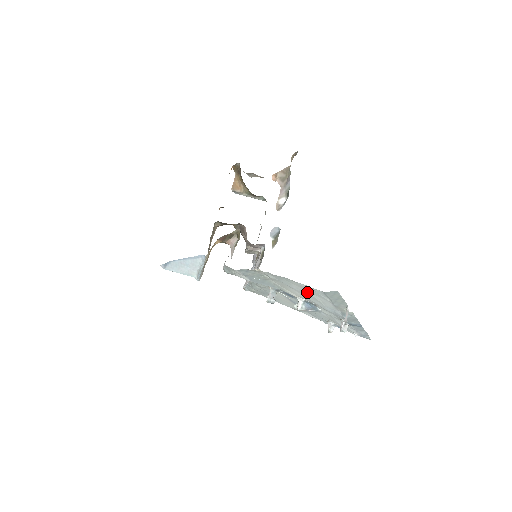
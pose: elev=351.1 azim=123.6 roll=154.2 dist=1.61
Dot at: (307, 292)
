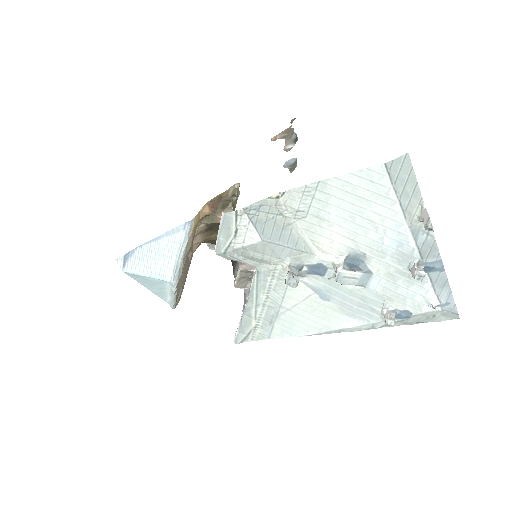
Dot at: (355, 206)
